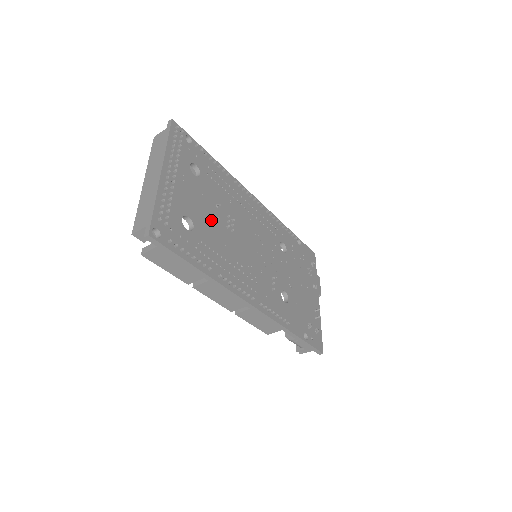
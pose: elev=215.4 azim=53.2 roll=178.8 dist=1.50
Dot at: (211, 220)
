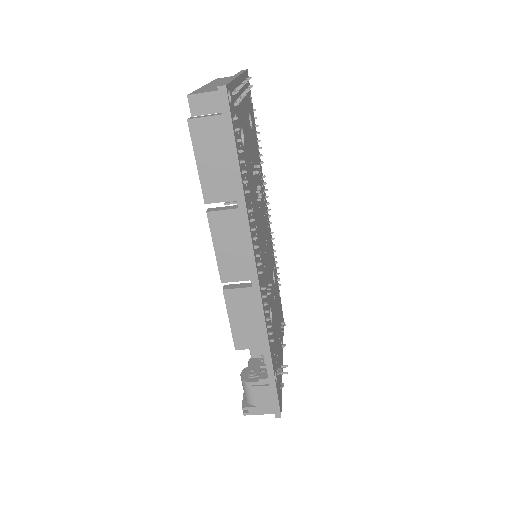
Dot at: (251, 166)
